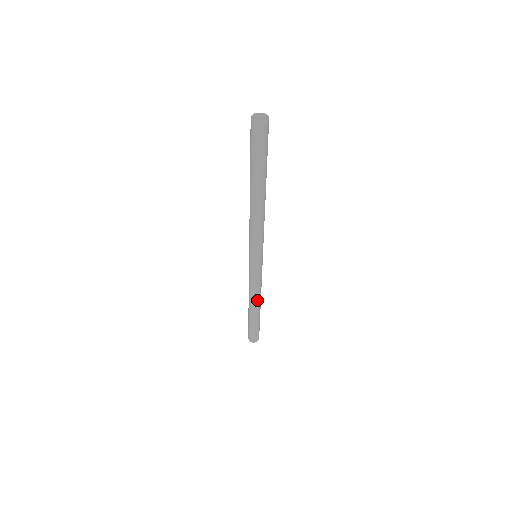
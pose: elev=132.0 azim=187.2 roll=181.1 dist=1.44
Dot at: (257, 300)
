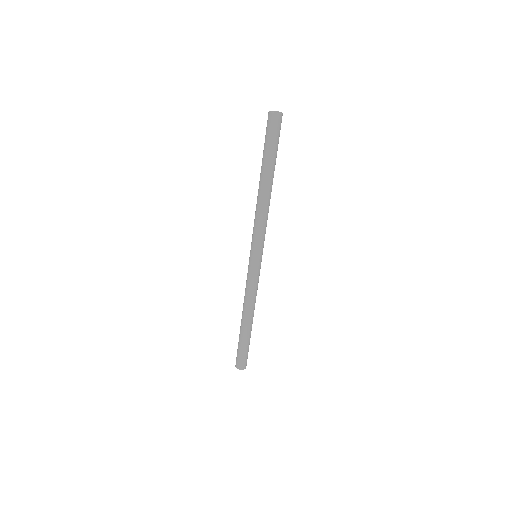
Dot at: (254, 308)
